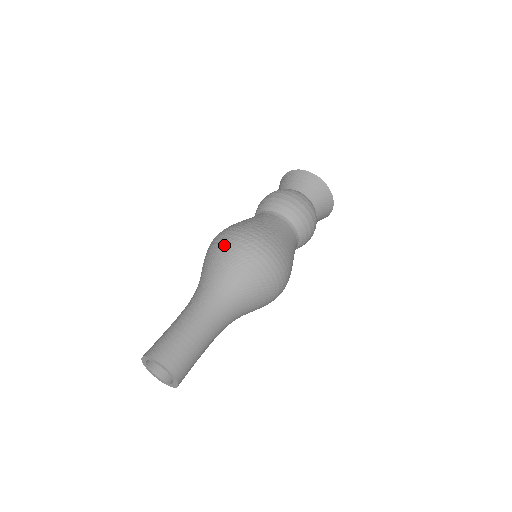
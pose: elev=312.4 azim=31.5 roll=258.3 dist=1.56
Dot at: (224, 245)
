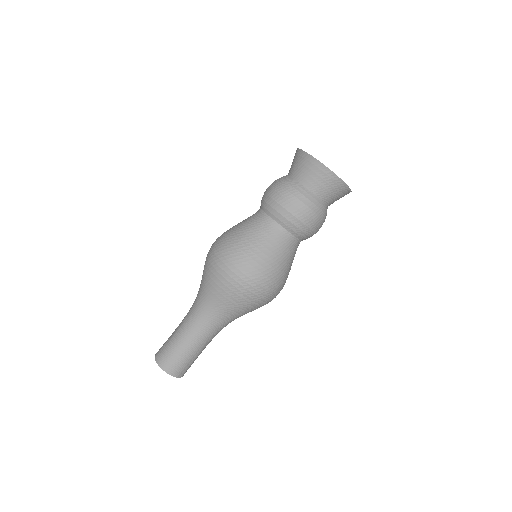
Dot at: (226, 282)
